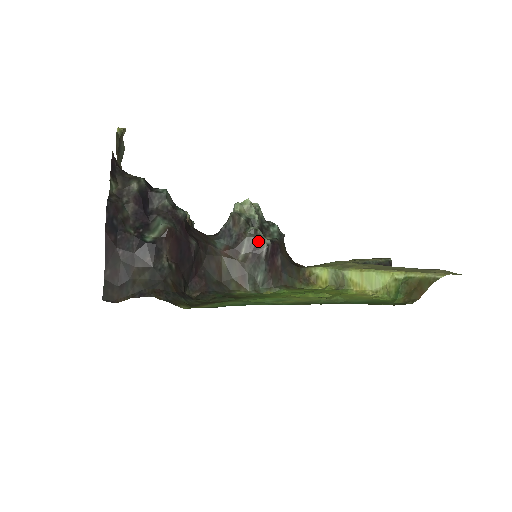
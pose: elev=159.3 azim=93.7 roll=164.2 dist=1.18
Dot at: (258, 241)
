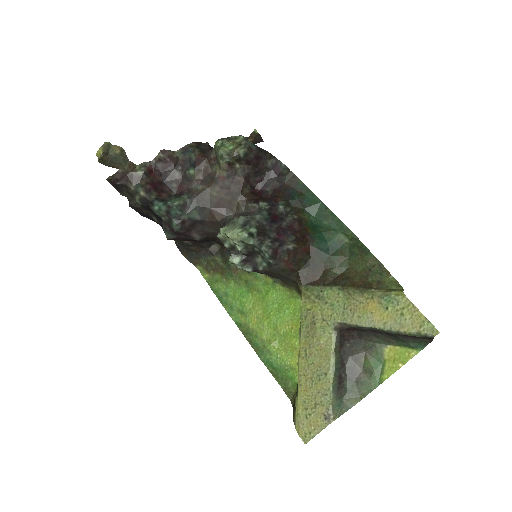
Dot at: occluded
